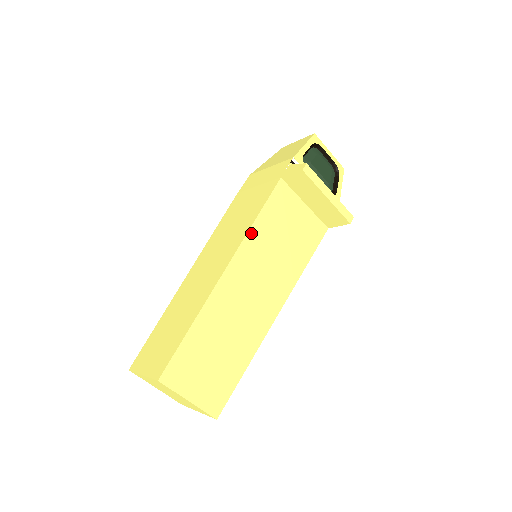
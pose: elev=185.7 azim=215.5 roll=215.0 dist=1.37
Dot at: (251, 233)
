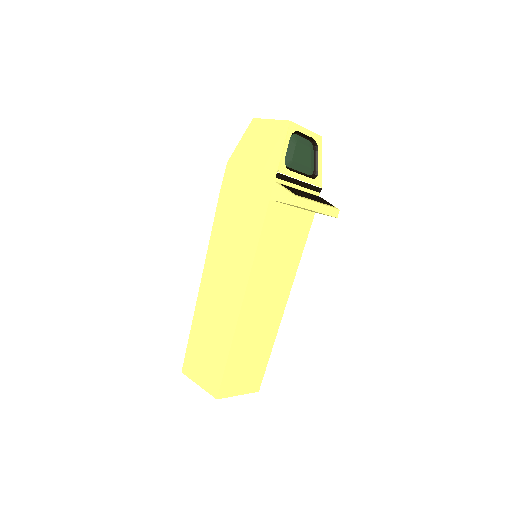
Dot at: (255, 264)
